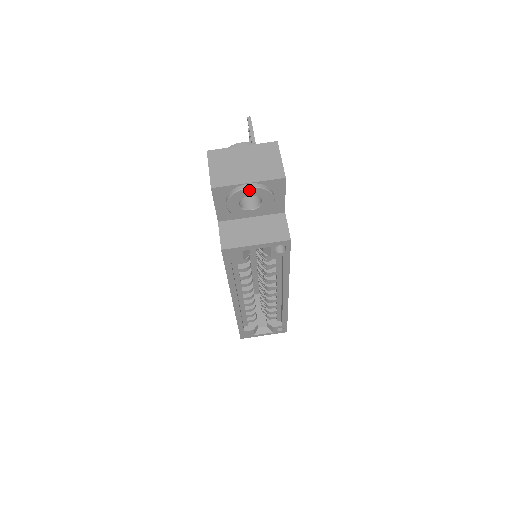
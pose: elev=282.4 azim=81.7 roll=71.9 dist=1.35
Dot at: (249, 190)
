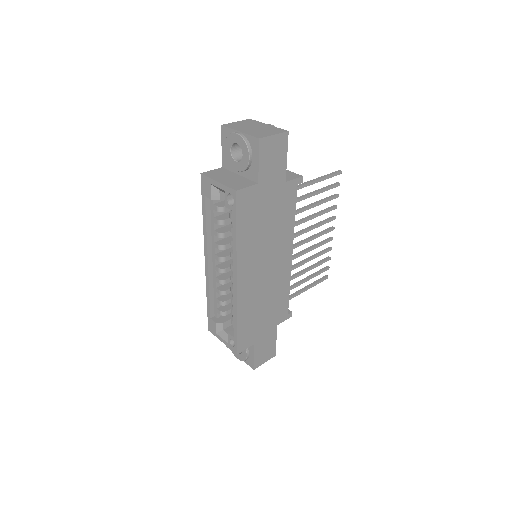
Dot at: (236, 136)
